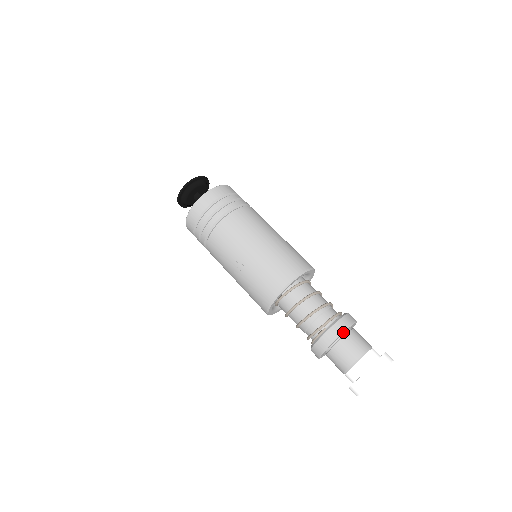
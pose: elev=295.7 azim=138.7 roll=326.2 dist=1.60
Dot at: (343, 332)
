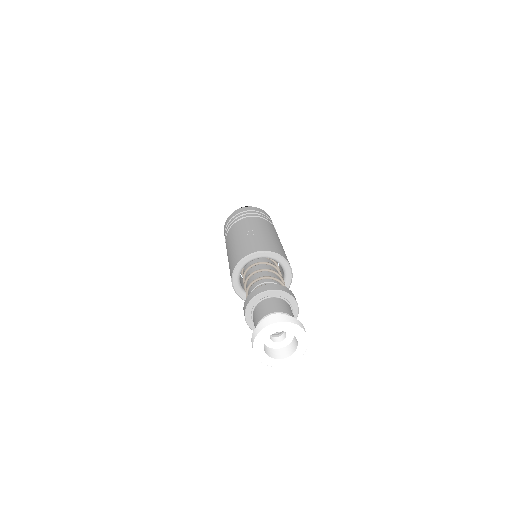
Dot at: (289, 294)
